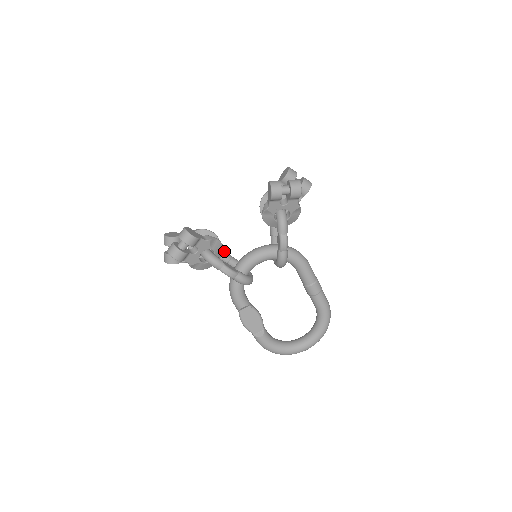
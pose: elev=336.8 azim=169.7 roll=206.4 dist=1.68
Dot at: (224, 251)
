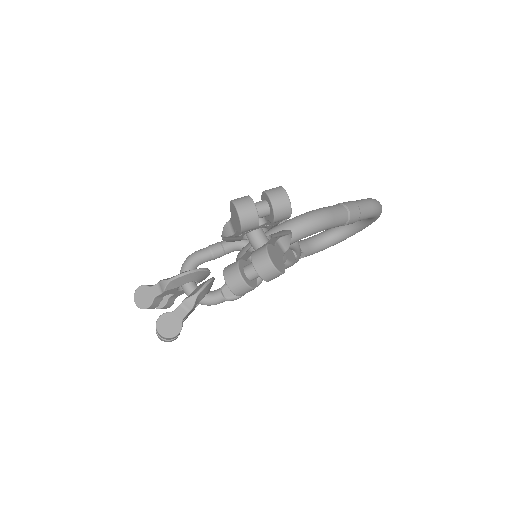
Dot at: (211, 252)
